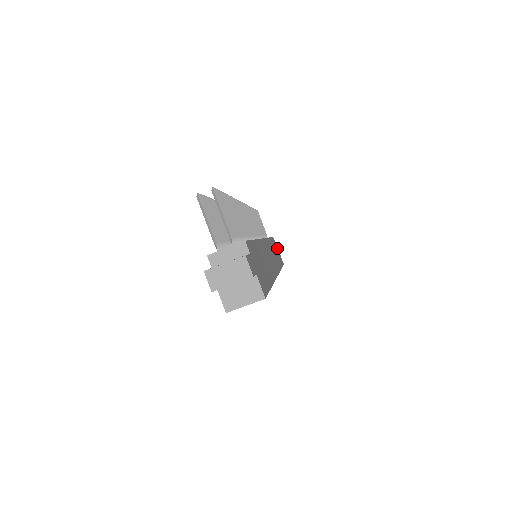
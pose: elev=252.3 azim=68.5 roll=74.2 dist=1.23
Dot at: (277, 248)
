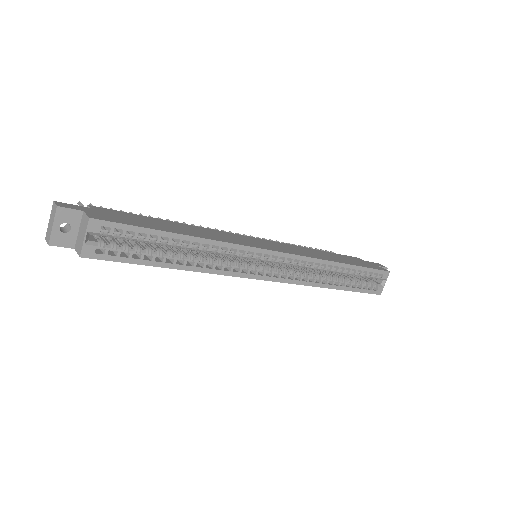
Dot at: (368, 263)
